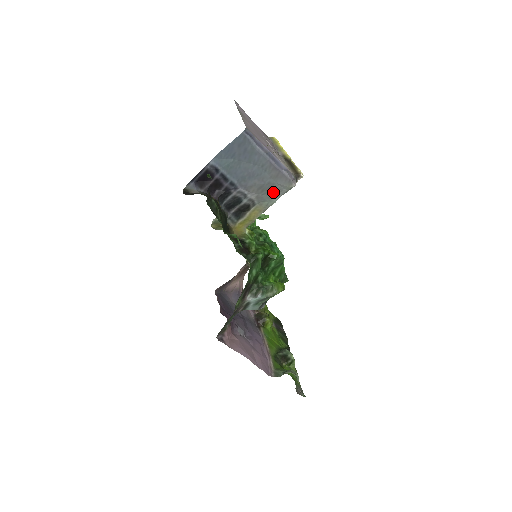
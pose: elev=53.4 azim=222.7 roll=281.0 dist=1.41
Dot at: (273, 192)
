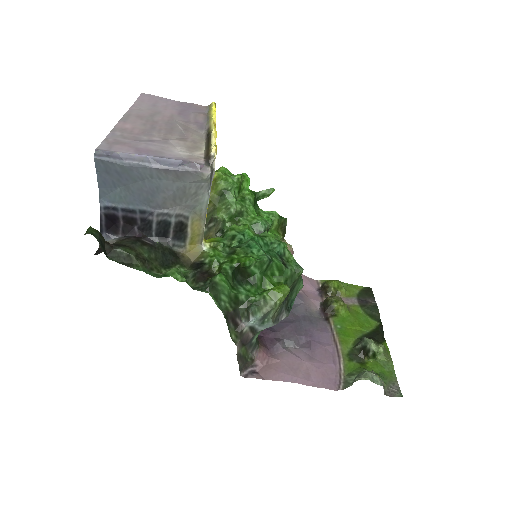
Dot at: (194, 193)
